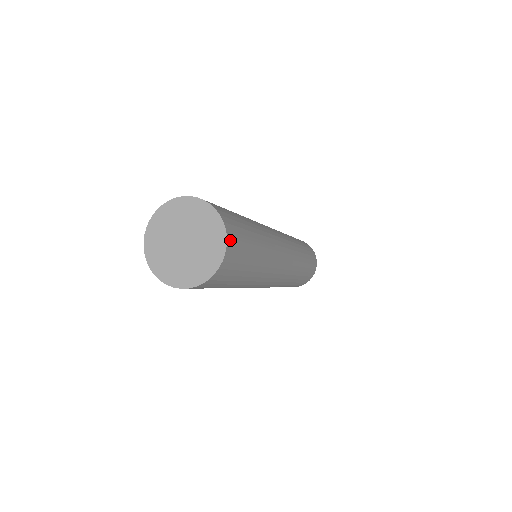
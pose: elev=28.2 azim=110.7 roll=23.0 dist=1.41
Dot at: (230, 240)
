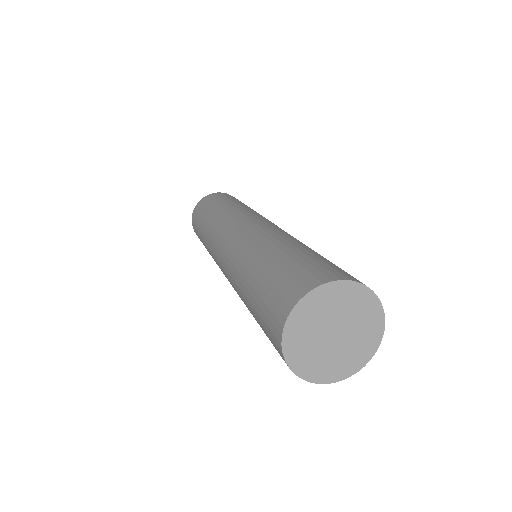
Dot at: occluded
